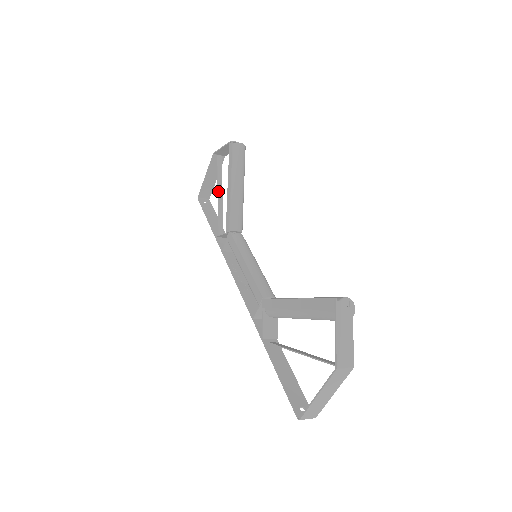
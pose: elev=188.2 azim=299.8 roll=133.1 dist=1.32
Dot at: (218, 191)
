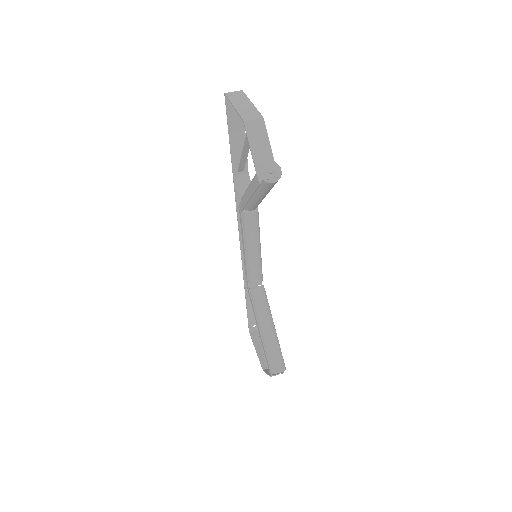
Dot at: (244, 148)
